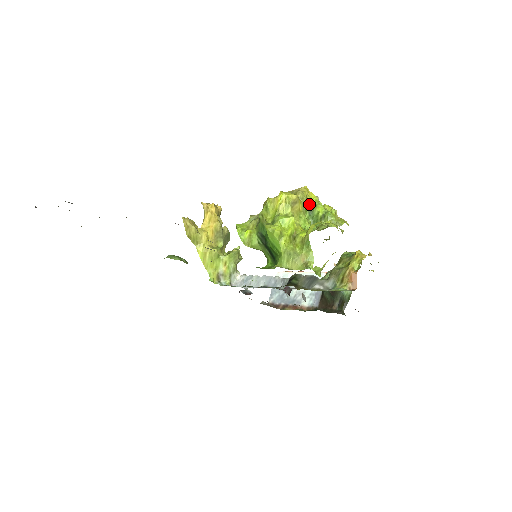
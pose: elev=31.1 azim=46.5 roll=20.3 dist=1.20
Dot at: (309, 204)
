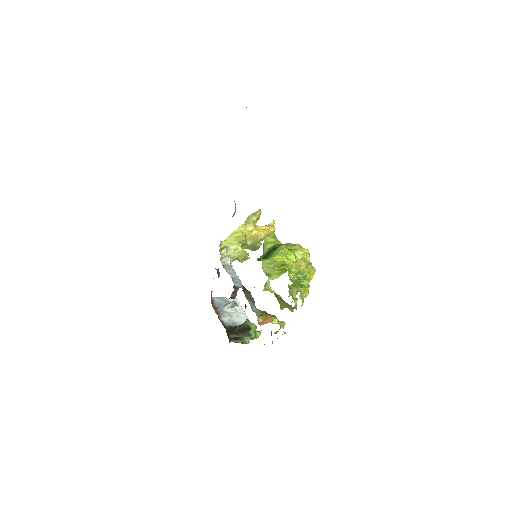
Dot at: (306, 275)
